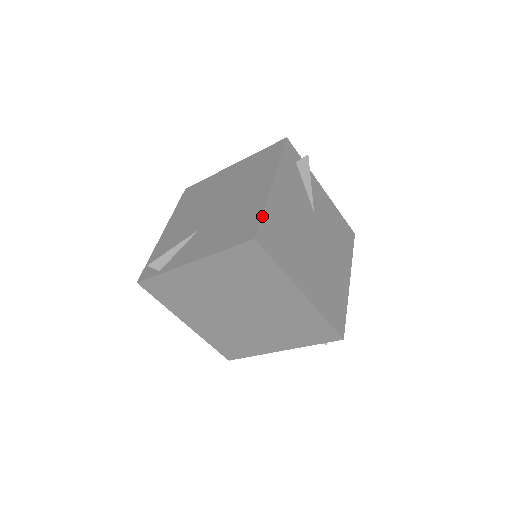
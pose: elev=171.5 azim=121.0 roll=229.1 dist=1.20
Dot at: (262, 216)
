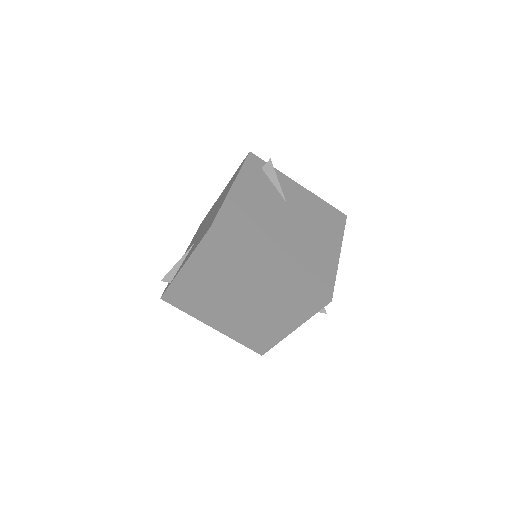
Dot at: (219, 211)
